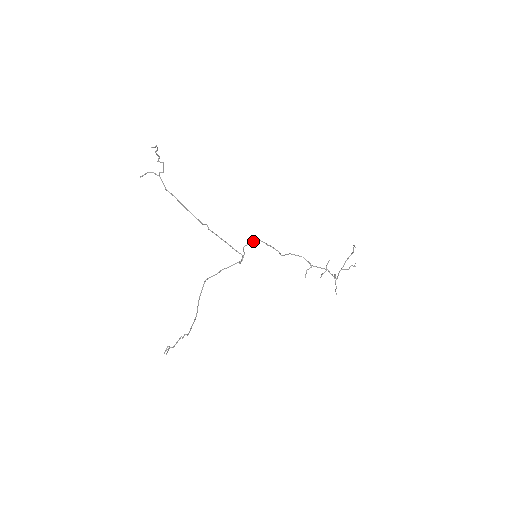
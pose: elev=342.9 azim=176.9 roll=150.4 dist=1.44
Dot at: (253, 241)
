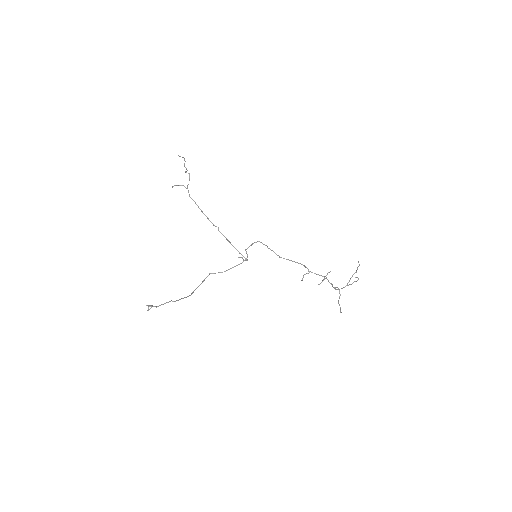
Dot at: (255, 242)
